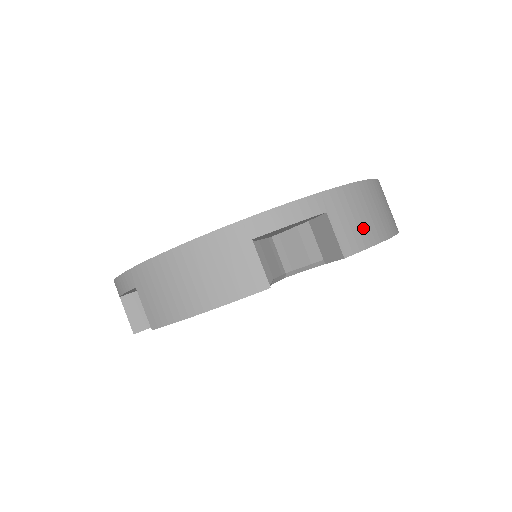
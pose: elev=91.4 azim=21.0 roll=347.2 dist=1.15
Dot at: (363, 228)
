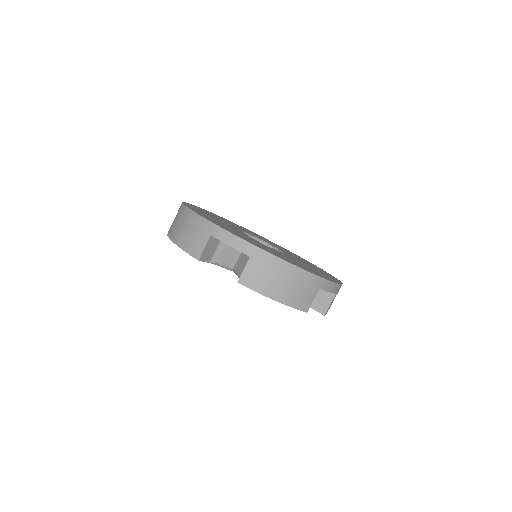
Dot at: (264, 282)
